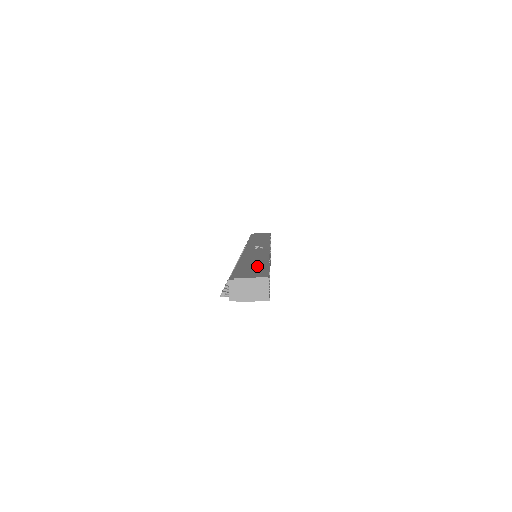
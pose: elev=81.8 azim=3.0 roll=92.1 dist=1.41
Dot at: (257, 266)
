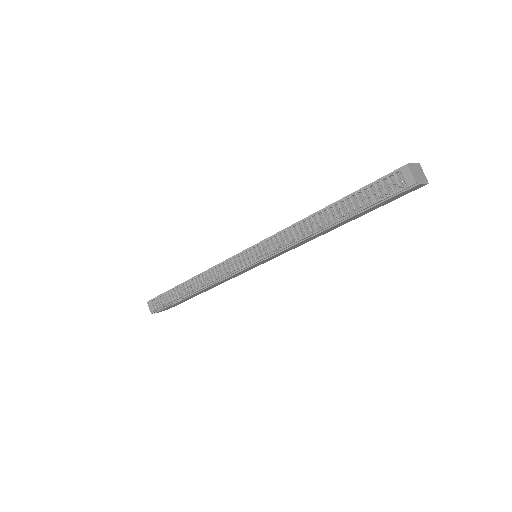
Dot at: occluded
